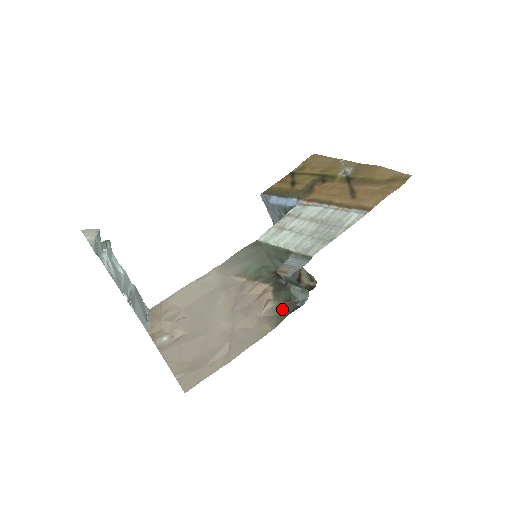
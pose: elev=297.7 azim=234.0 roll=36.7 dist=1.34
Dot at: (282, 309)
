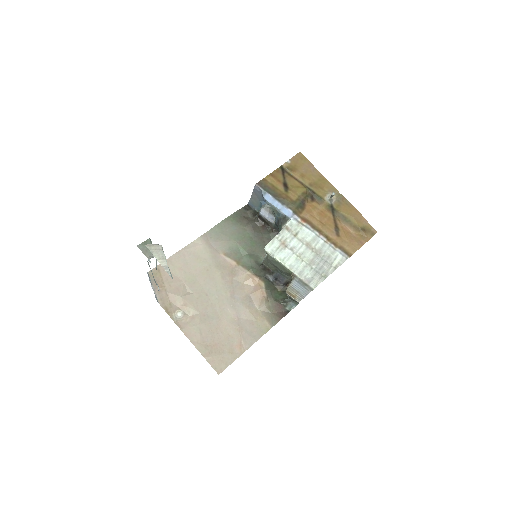
Dot at: (275, 309)
